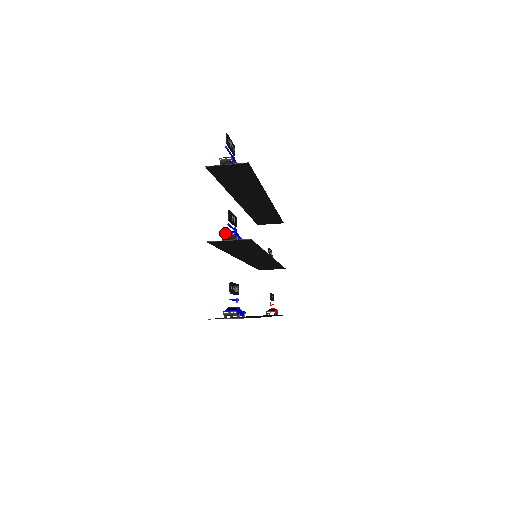
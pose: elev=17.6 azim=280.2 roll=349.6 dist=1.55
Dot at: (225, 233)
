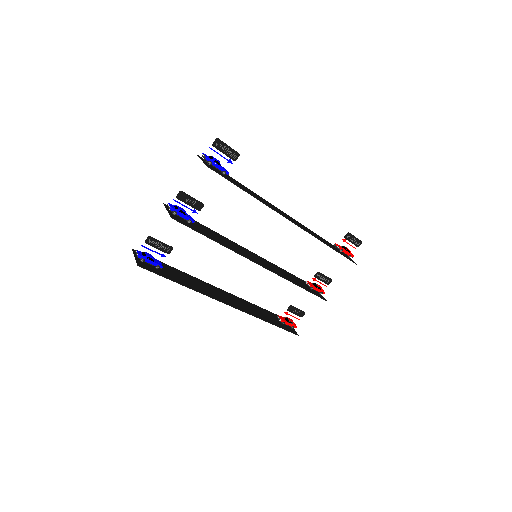
Dot at: (169, 204)
